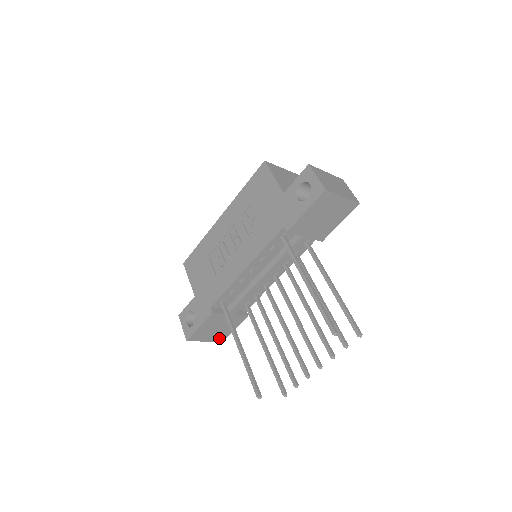
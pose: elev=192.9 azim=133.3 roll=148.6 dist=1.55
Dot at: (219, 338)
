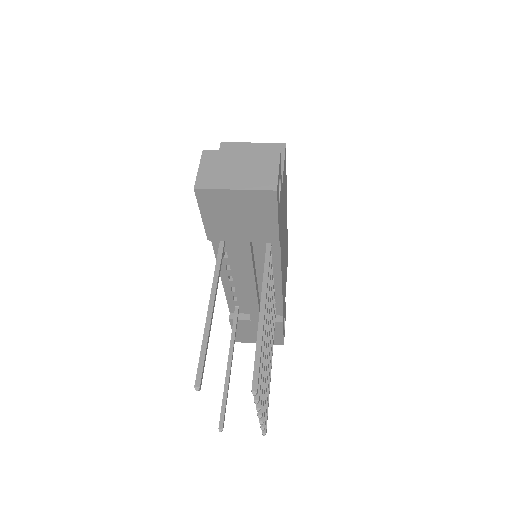
Dot at: (274, 341)
